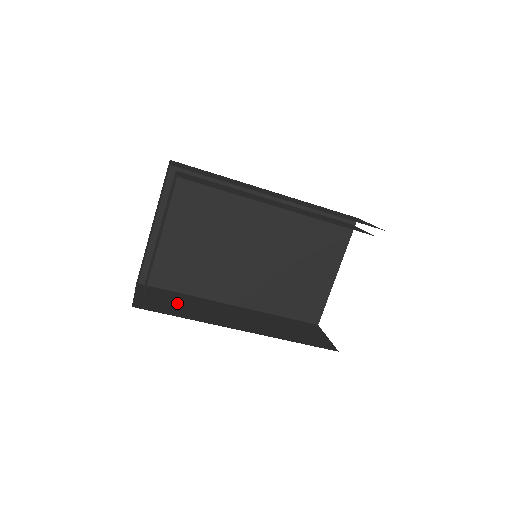
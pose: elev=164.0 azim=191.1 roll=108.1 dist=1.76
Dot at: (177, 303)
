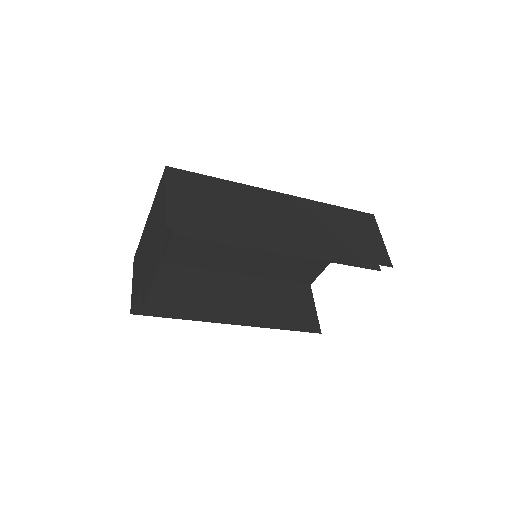
Dot at: (174, 290)
